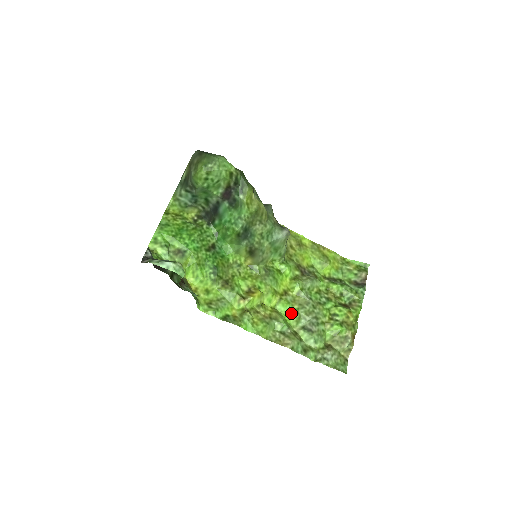
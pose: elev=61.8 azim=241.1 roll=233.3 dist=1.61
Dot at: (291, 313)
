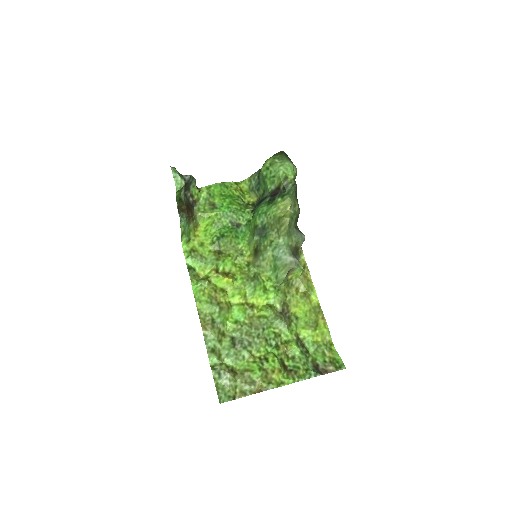
Dot at: (238, 320)
